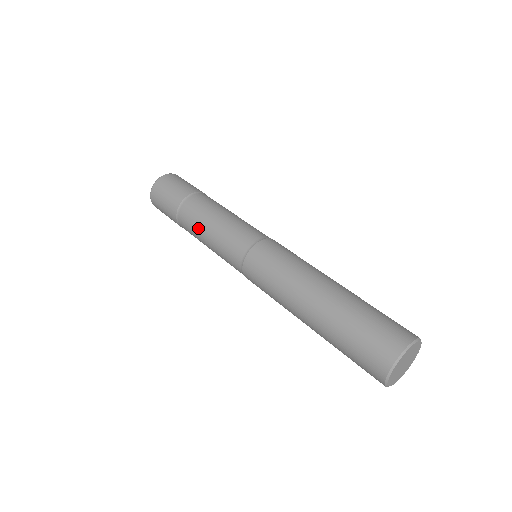
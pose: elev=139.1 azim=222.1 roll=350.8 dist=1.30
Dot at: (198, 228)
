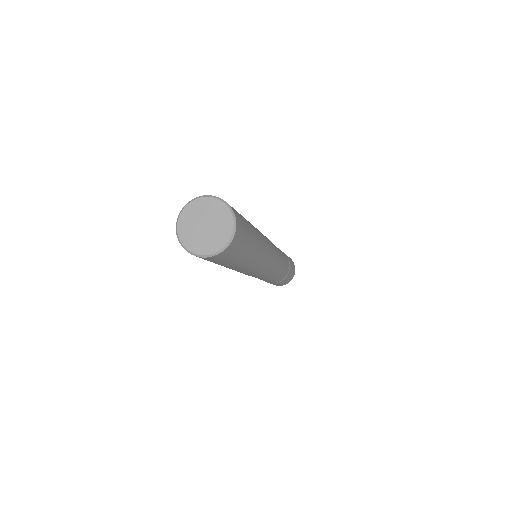
Dot at: occluded
